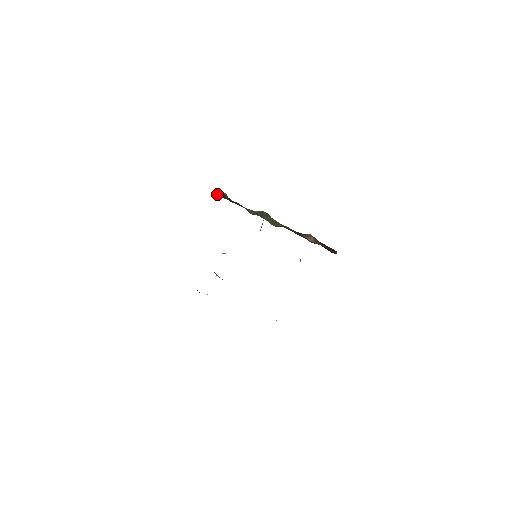
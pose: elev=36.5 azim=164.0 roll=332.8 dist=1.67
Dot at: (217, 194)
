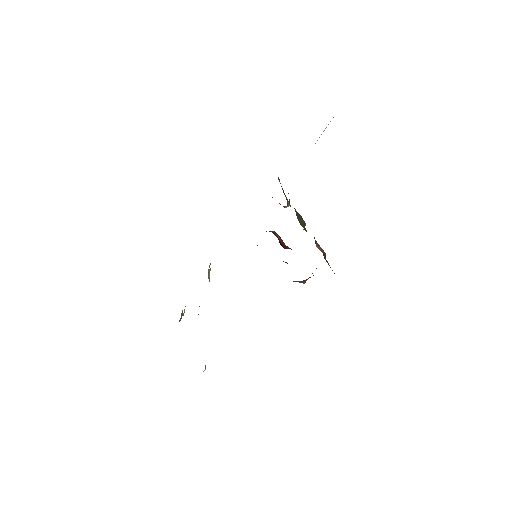
Dot at: occluded
